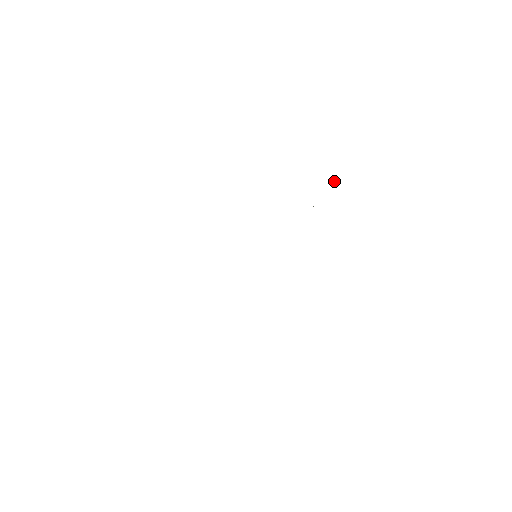
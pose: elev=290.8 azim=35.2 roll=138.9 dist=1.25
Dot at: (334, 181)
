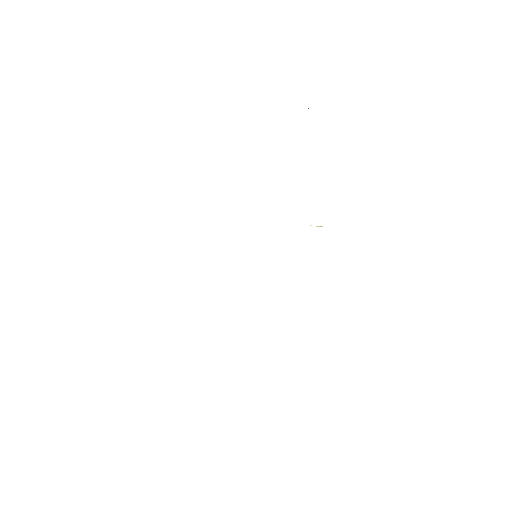
Dot at: occluded
